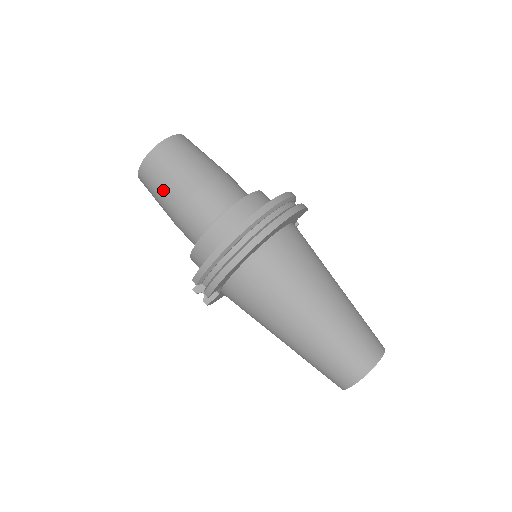
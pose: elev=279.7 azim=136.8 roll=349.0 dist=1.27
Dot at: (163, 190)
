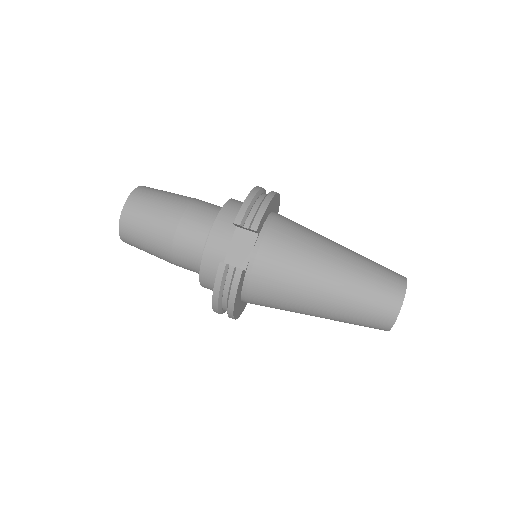
Dot at: (163, 201)
